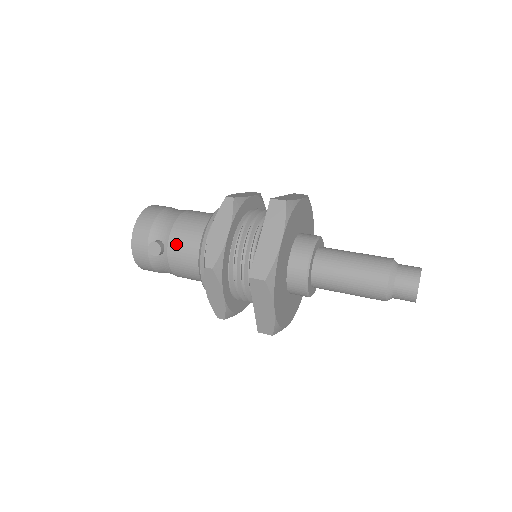
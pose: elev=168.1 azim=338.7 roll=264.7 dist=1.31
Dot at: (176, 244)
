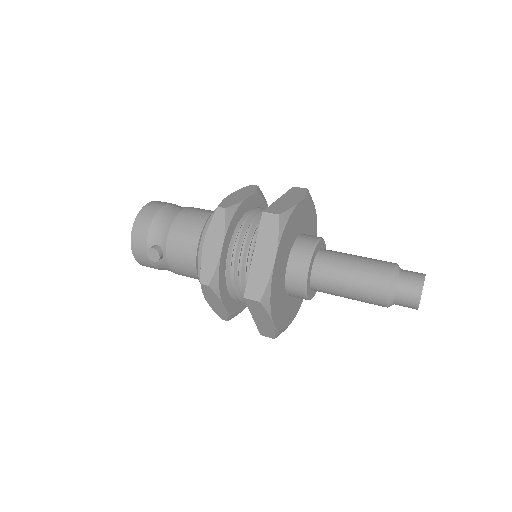
Dot at: (174, 250)
